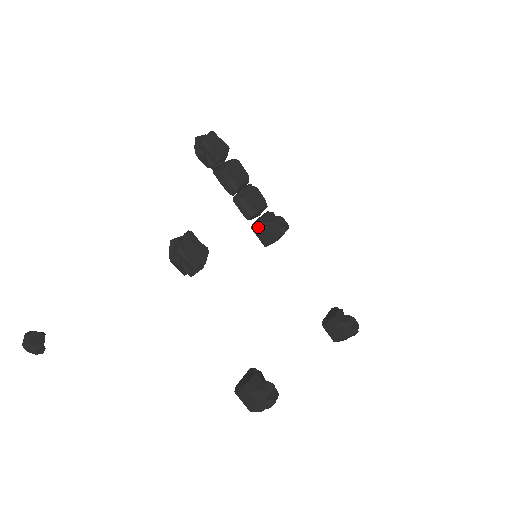
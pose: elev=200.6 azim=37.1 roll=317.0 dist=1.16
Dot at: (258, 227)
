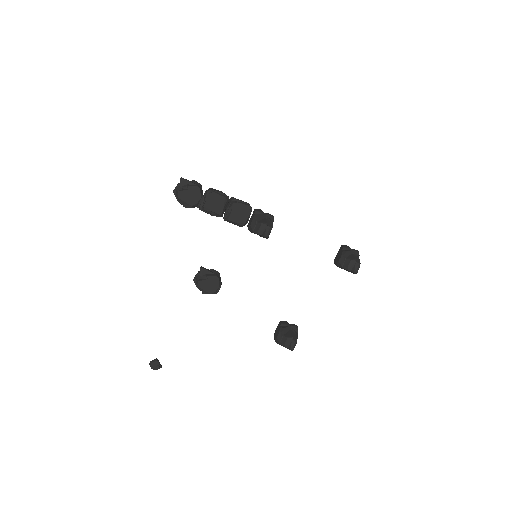
Dot at: occluded
